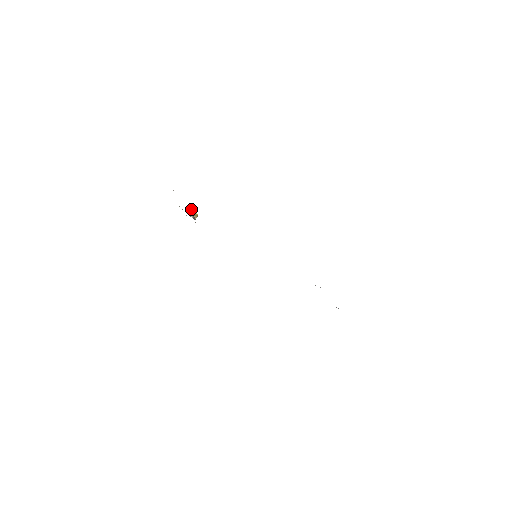
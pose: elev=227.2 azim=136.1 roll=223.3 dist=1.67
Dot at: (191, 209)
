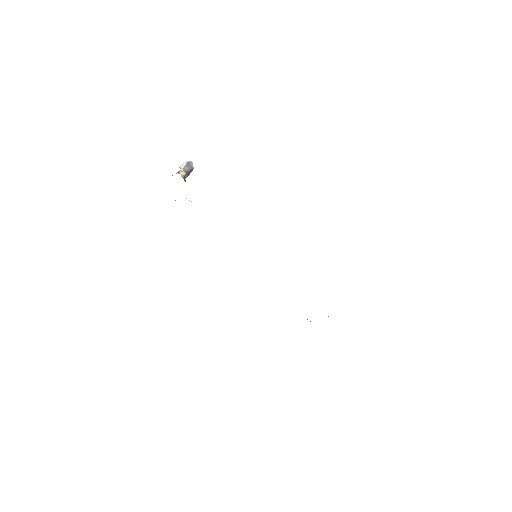
Dot at: (190, 166)
